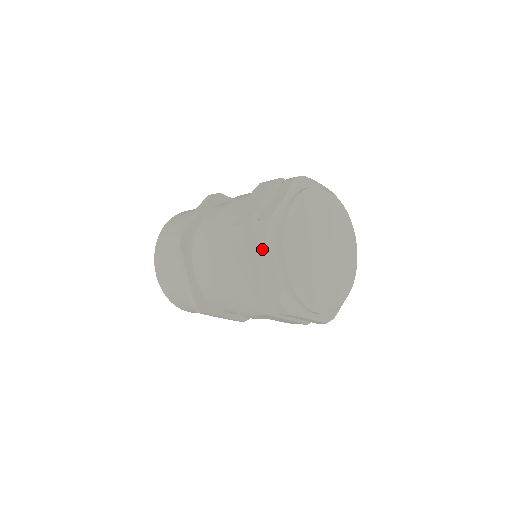
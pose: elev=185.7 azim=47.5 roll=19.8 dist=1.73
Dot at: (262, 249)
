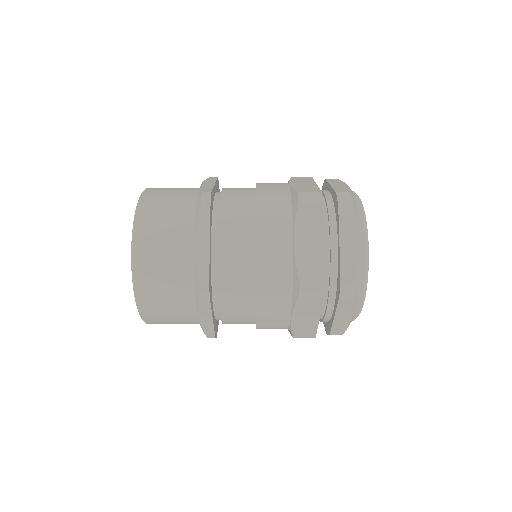
Dot at: (344, 305)
